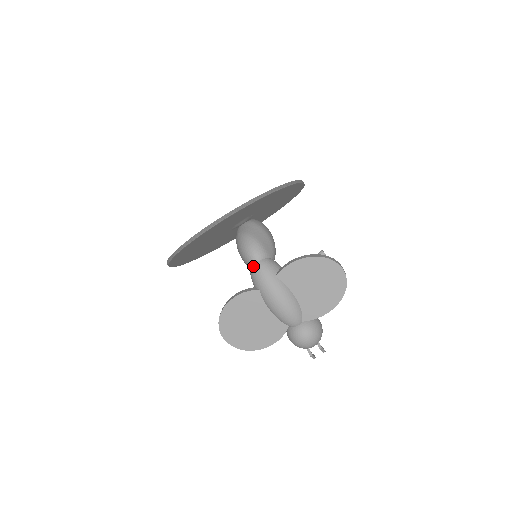
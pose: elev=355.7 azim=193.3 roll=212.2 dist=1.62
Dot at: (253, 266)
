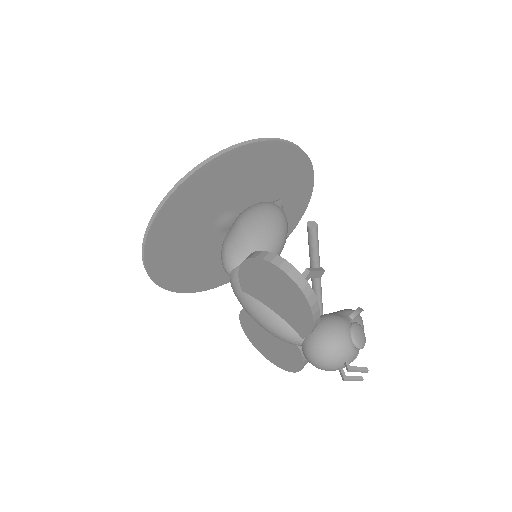
Dot at: occluded
